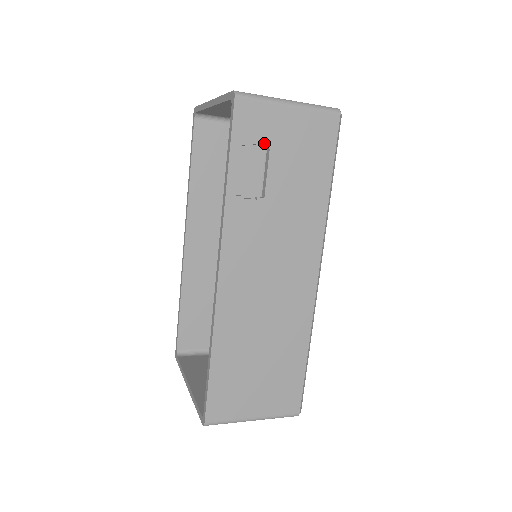
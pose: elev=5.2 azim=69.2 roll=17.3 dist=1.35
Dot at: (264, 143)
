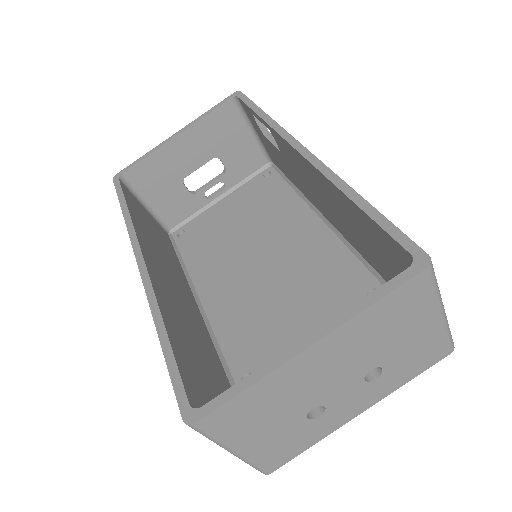
Dot at: (265, 126)
